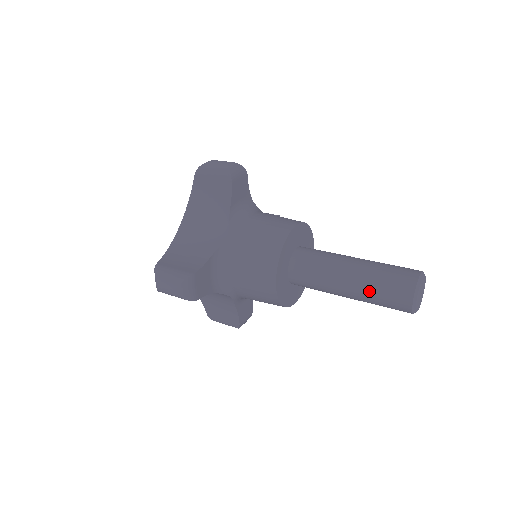
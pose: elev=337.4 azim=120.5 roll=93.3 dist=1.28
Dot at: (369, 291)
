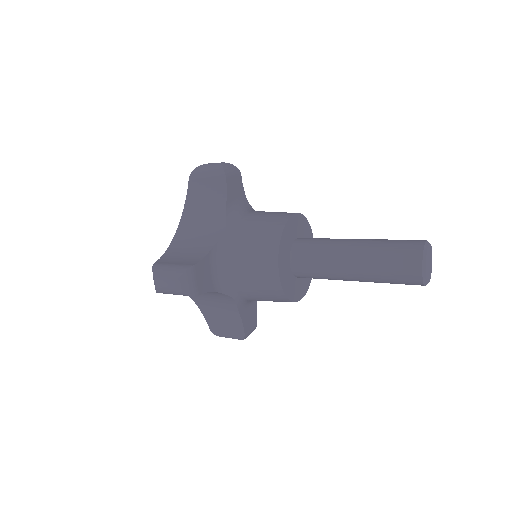
Dot at: (375, 266)
